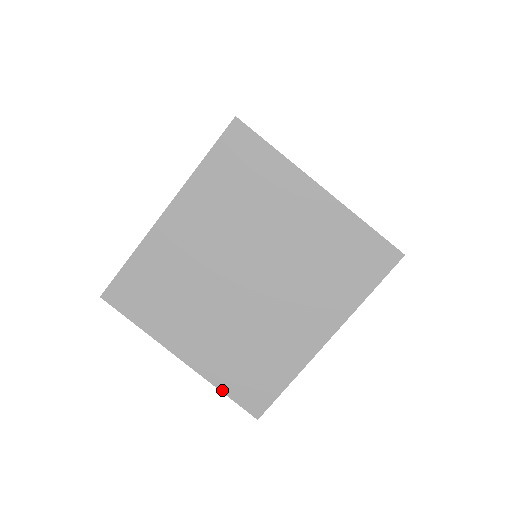
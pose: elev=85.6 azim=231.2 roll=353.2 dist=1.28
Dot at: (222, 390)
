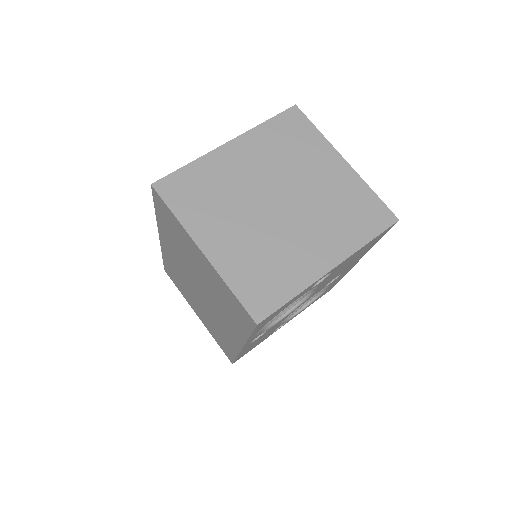
Dot at: (231, 288)
